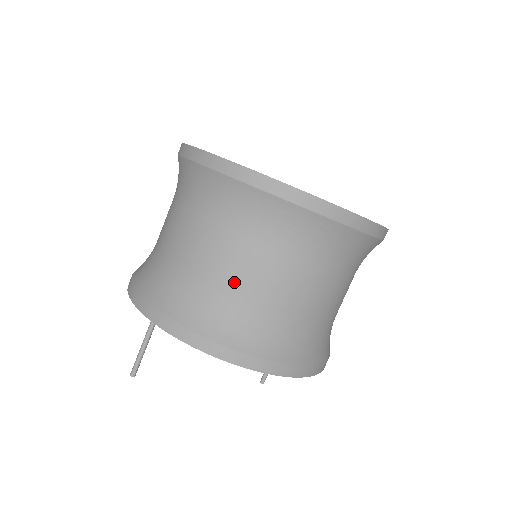
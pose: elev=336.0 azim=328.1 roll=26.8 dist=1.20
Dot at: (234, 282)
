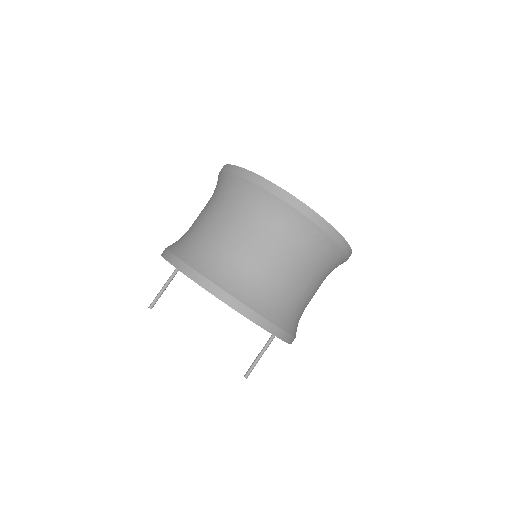
Dot at: (202, 227)
